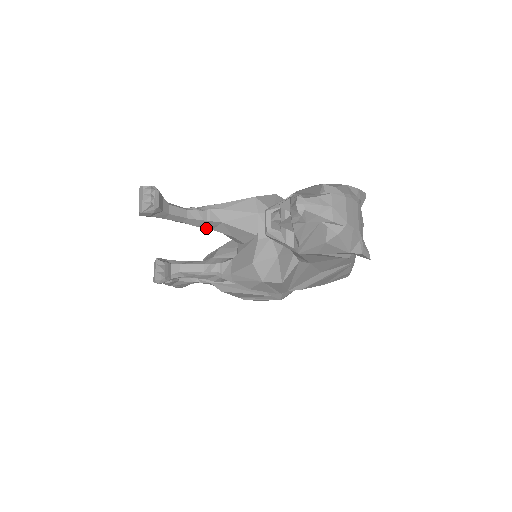
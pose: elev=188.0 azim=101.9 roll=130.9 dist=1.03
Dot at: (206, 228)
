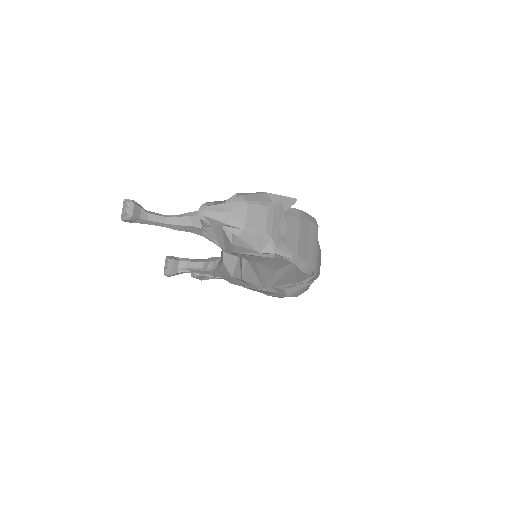
Dot at: (186, 231)
